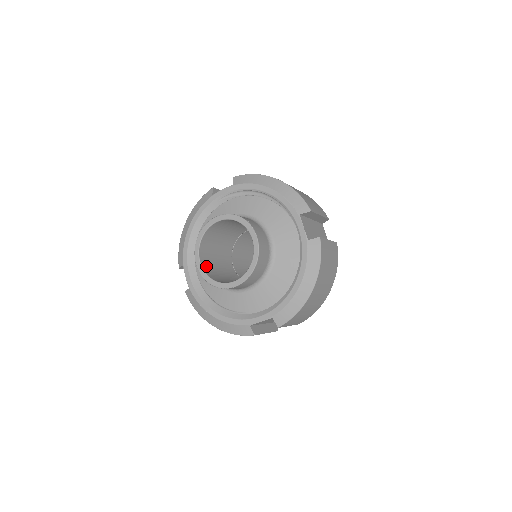
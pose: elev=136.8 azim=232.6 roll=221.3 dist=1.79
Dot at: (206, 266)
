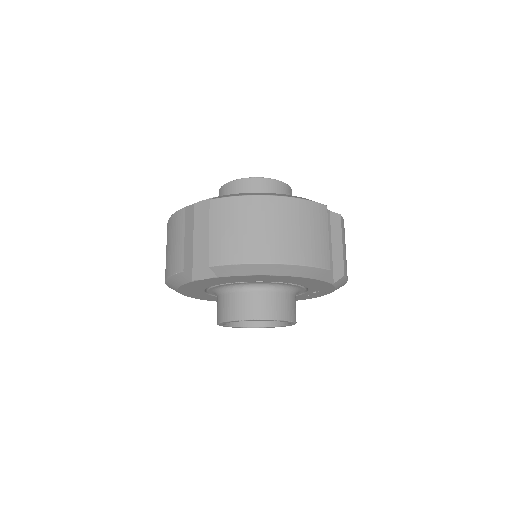
Dot at: occluded
